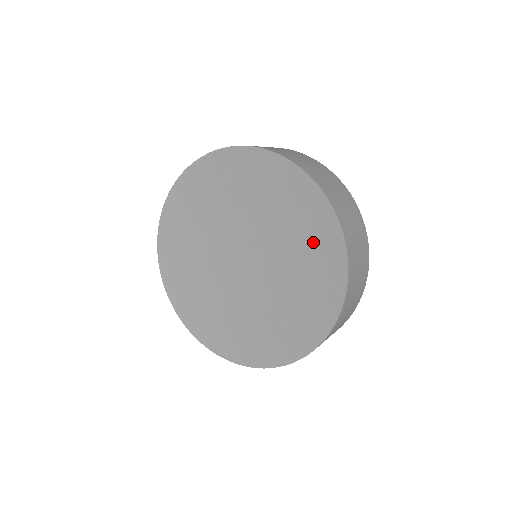
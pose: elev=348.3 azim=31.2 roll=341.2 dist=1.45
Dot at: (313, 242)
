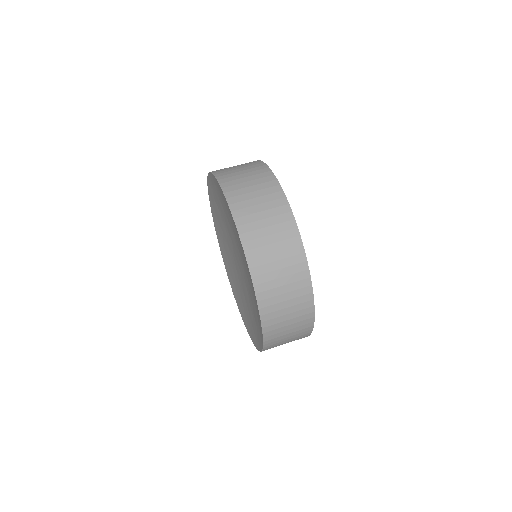
Dot at: (256, 324)
